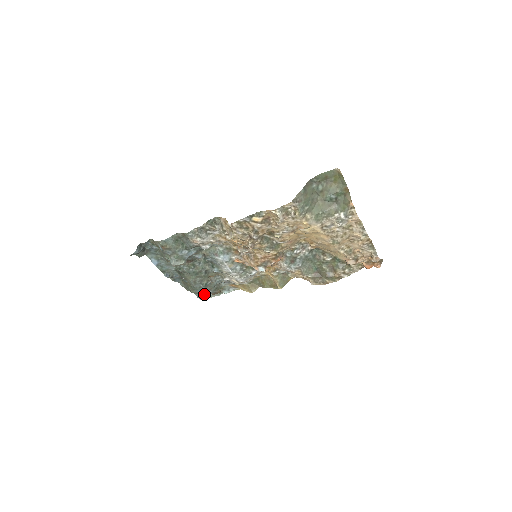
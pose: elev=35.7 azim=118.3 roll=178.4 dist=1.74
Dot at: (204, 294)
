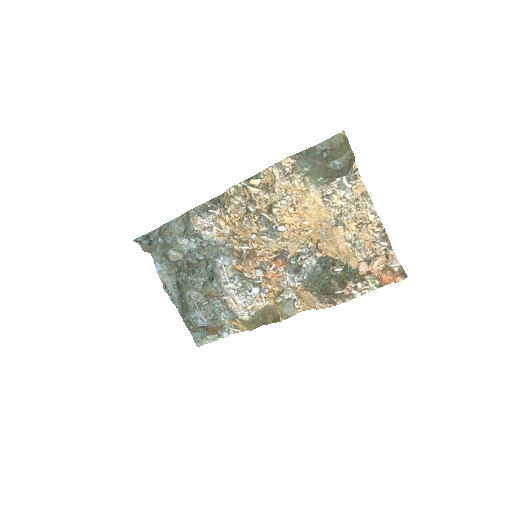
Dot at: (198, 324)
